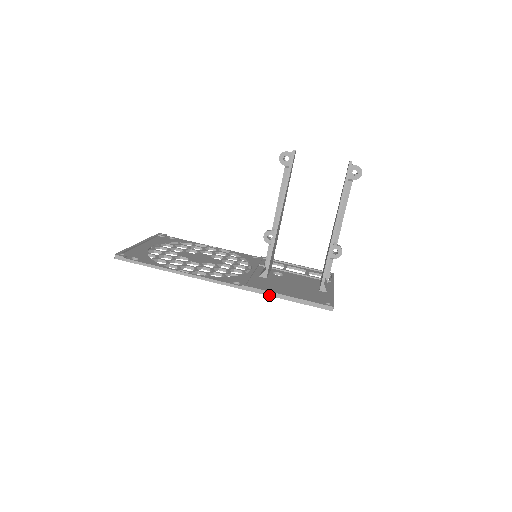
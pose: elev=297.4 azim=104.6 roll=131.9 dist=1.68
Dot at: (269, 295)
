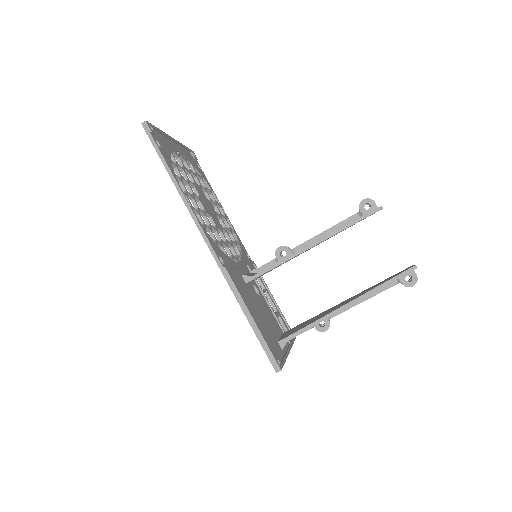
Dot at: (238, 300)
